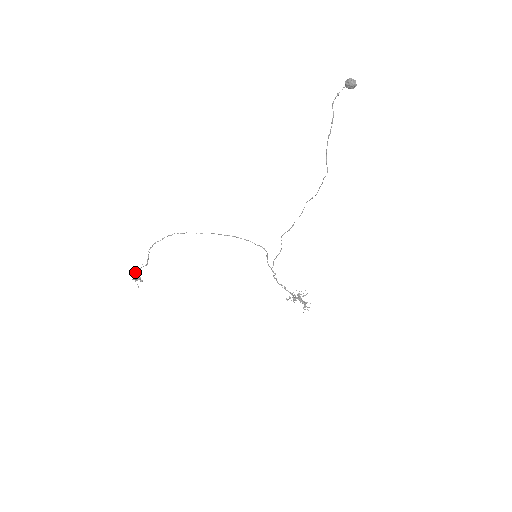
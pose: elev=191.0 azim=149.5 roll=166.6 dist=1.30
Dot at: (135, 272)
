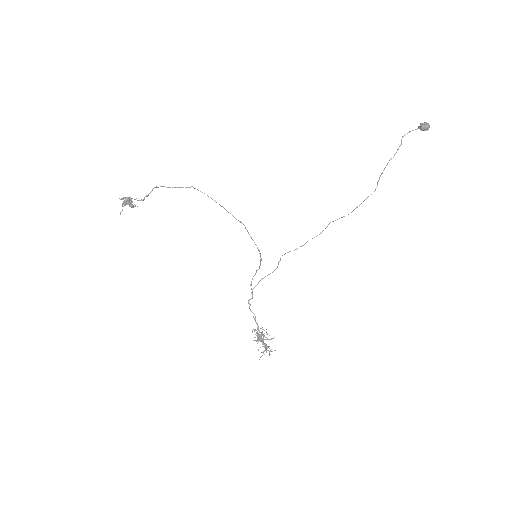
Dot at: (128, 197)
